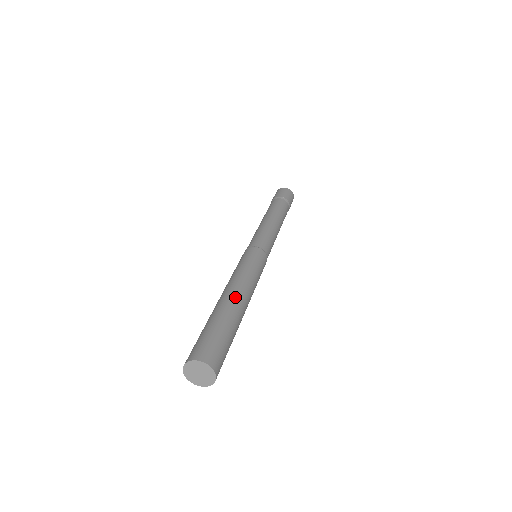
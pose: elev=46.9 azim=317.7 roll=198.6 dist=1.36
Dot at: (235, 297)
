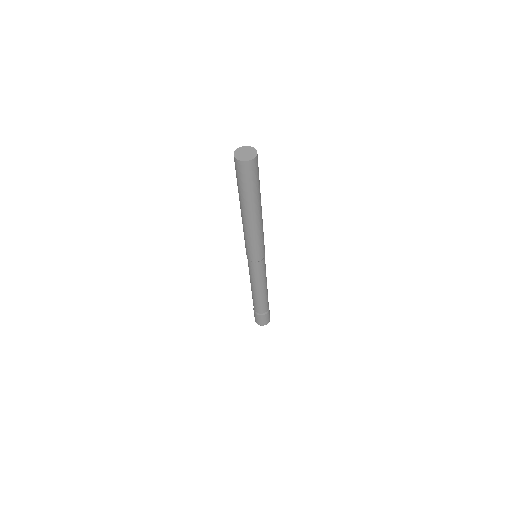
Dot at: occluded
